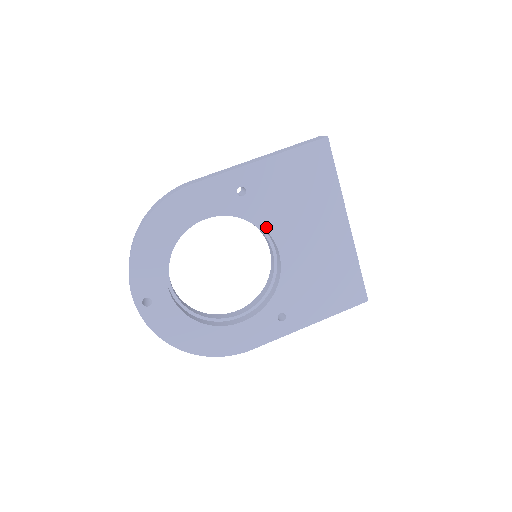
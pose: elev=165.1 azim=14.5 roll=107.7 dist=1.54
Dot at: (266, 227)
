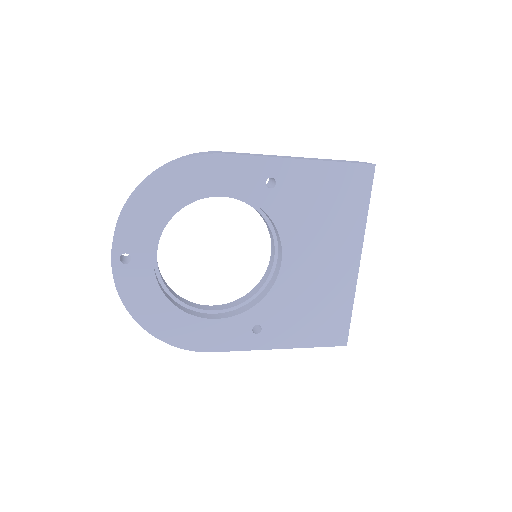
Dot at: (280, 230)
